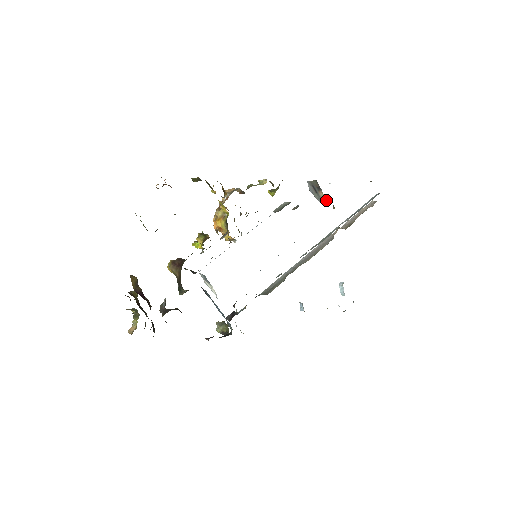
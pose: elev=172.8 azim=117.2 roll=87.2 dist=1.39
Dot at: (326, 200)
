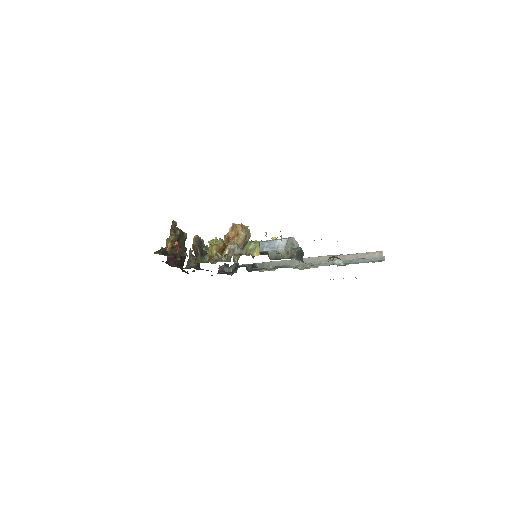
Dot at: occluded
